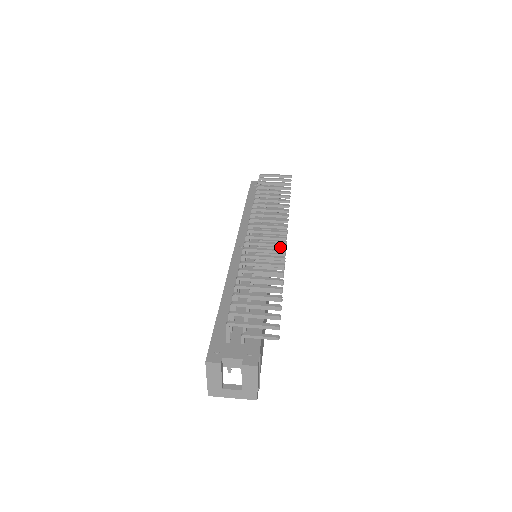
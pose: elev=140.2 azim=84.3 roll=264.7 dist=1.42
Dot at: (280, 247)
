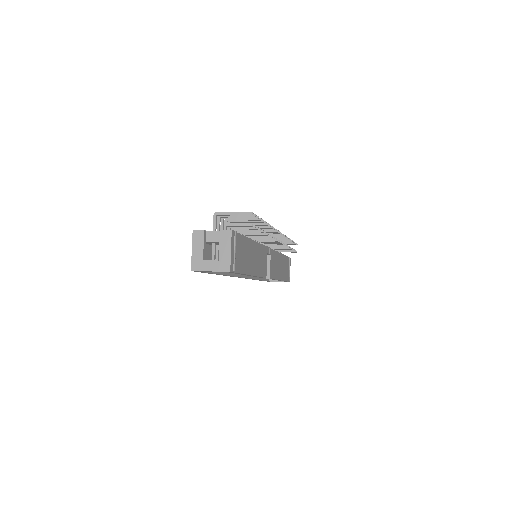
Dot at: occluded
